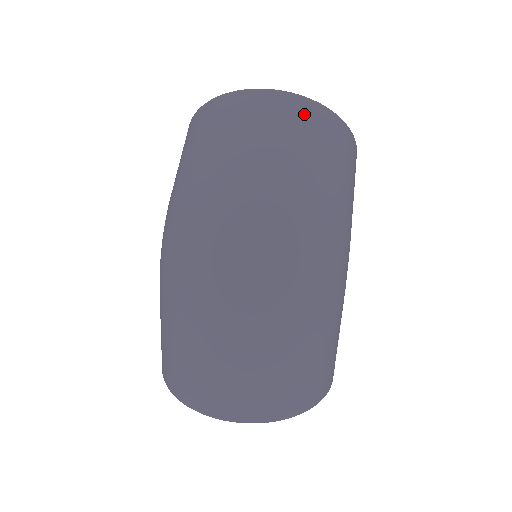
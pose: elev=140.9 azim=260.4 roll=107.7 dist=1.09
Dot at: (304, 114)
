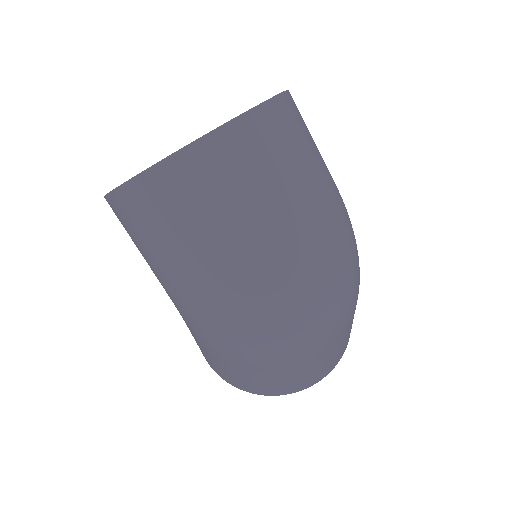
Dot at: (277, 126)
